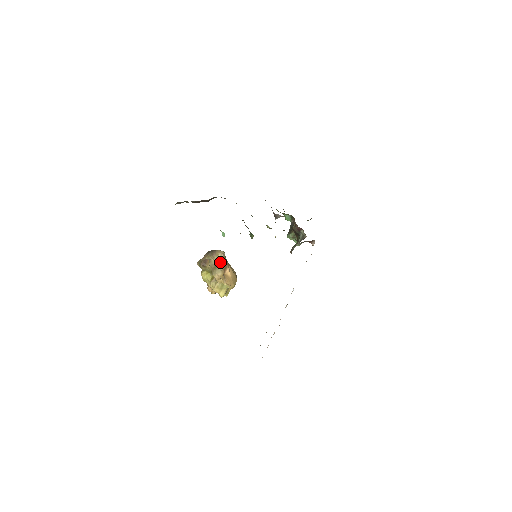
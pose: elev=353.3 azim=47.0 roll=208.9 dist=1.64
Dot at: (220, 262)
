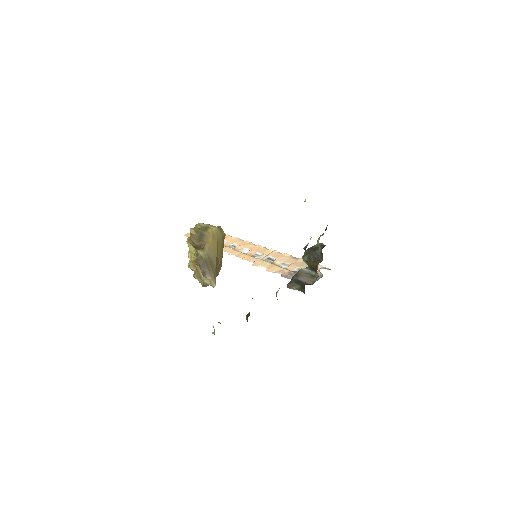
Dot at: (206, 283)
